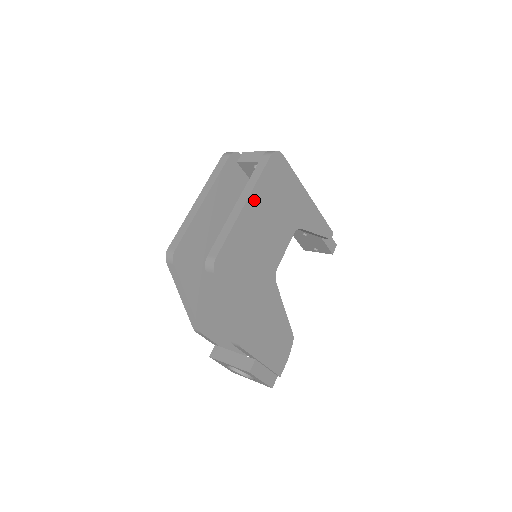
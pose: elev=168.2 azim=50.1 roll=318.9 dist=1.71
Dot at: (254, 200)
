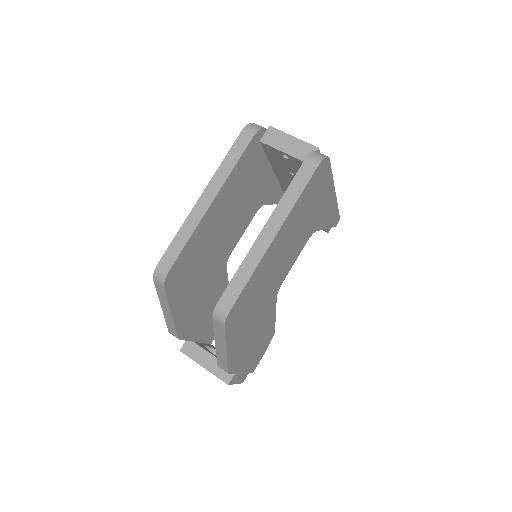
Dot at: (285, 227)
